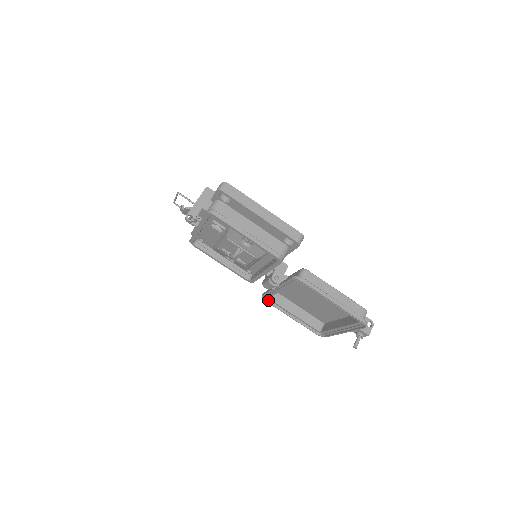
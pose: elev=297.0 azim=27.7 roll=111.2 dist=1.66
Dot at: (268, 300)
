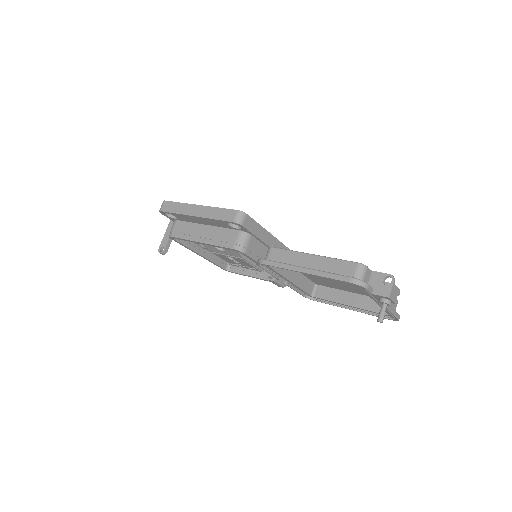
Dot at: (315, 299)
